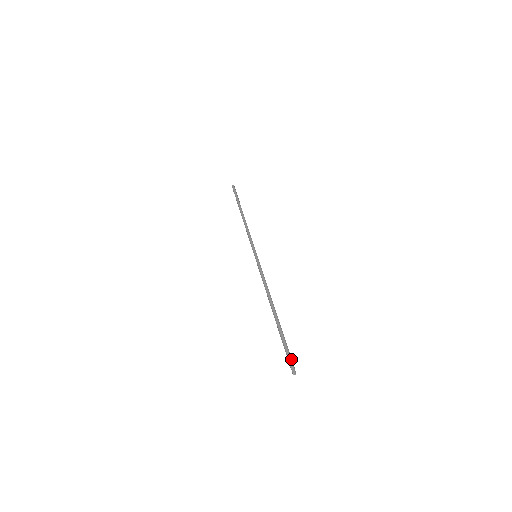
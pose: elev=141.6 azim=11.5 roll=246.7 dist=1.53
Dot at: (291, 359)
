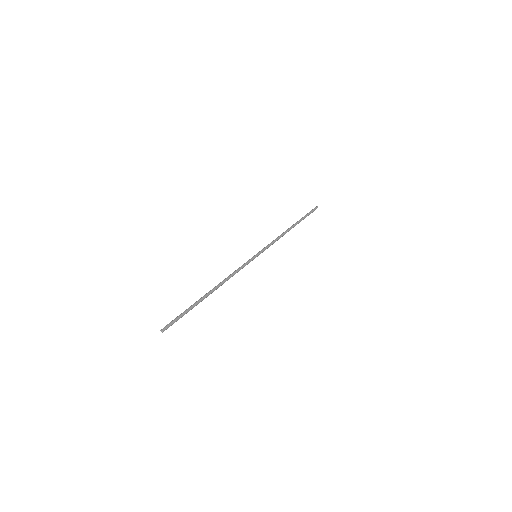
Dot at: (171, 321)
